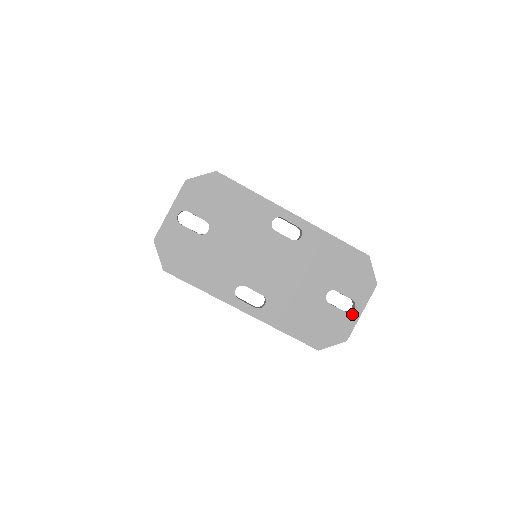
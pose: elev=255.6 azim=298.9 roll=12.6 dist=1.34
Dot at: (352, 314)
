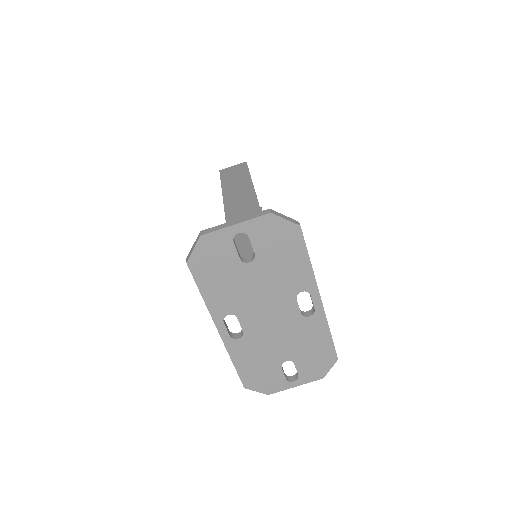
Dot at: (289, 383)
